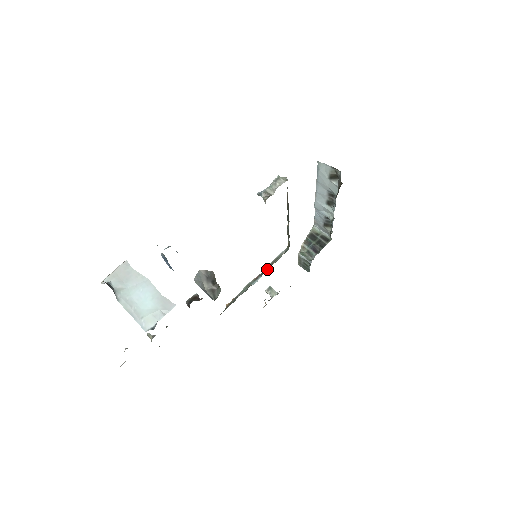
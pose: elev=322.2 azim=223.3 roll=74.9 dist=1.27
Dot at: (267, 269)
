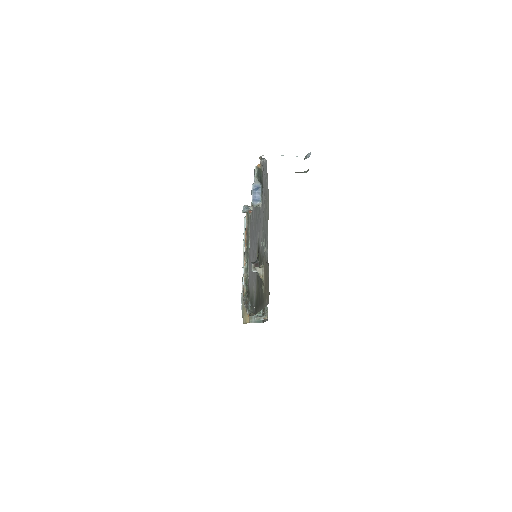
Dot at: (248, 301)
